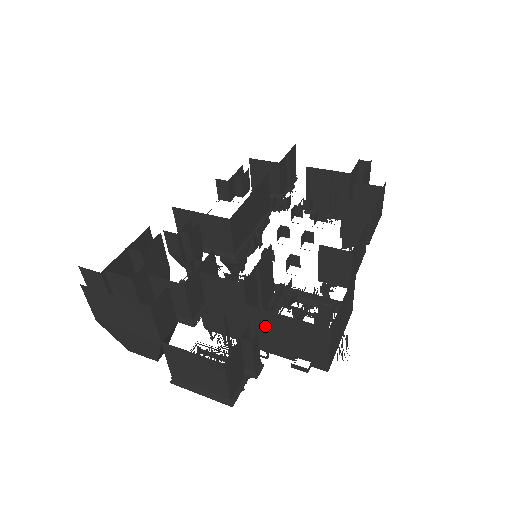
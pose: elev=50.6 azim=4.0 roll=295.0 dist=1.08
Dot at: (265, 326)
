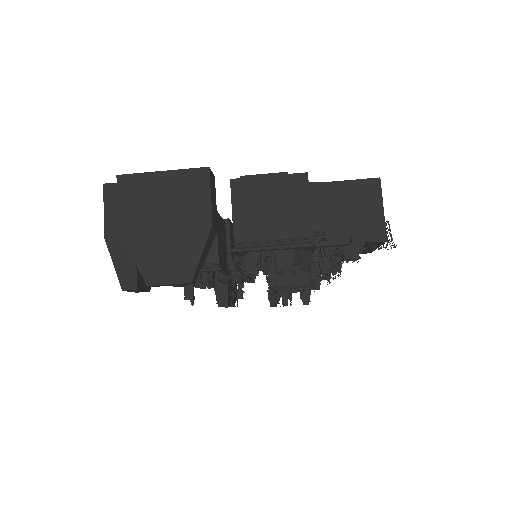
Dot at: occluded
